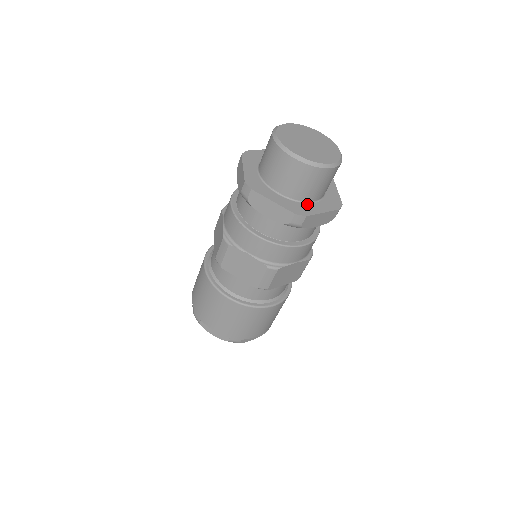
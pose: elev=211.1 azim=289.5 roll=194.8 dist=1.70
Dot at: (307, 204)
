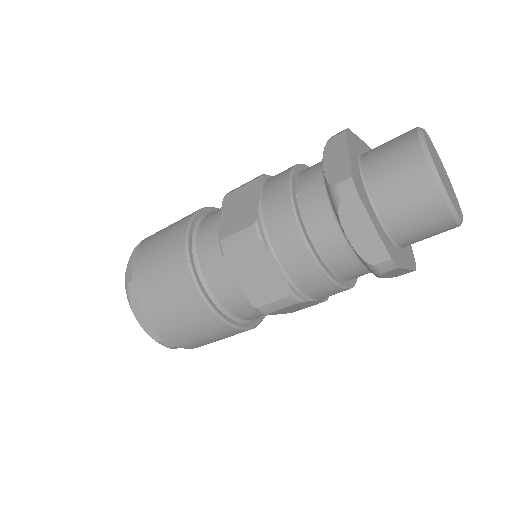
Dot at: (397, 248)
